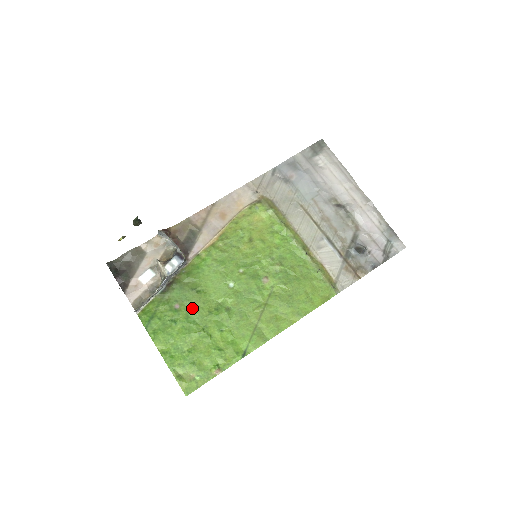
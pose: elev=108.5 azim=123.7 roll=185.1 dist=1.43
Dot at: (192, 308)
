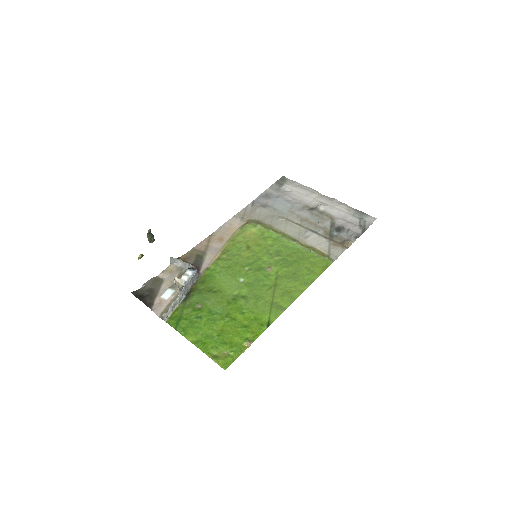
Dot at: (212, 304)
